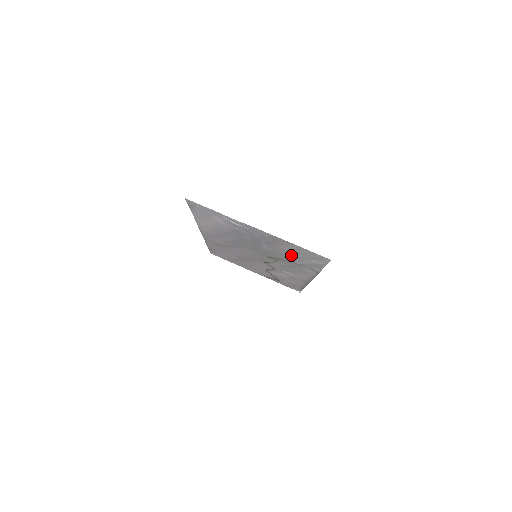
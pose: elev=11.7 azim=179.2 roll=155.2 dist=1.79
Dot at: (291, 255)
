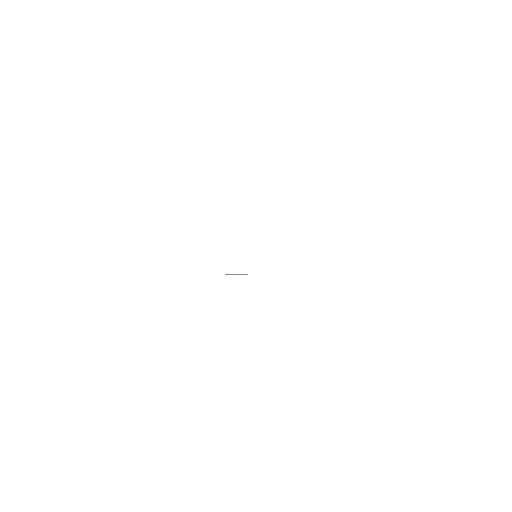
Dot at: occluded
